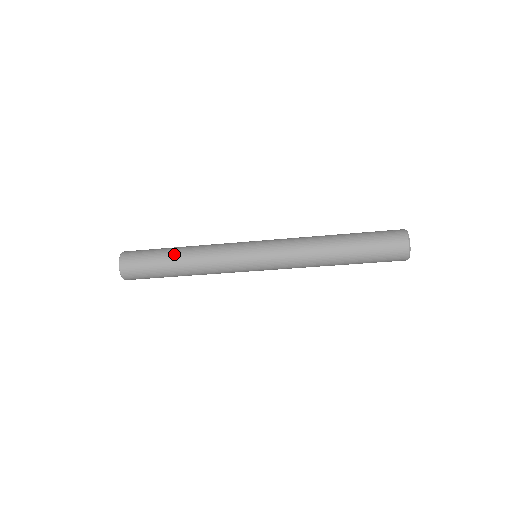
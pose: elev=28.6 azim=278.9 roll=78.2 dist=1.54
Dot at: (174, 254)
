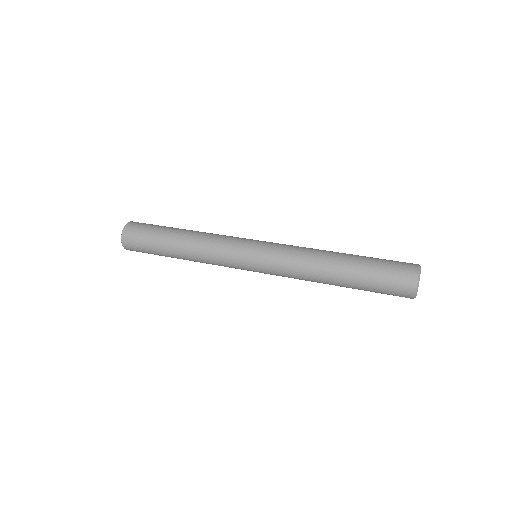
Dot at: occluded
